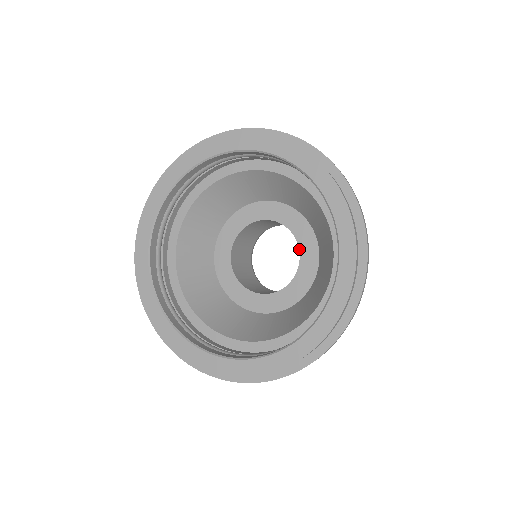
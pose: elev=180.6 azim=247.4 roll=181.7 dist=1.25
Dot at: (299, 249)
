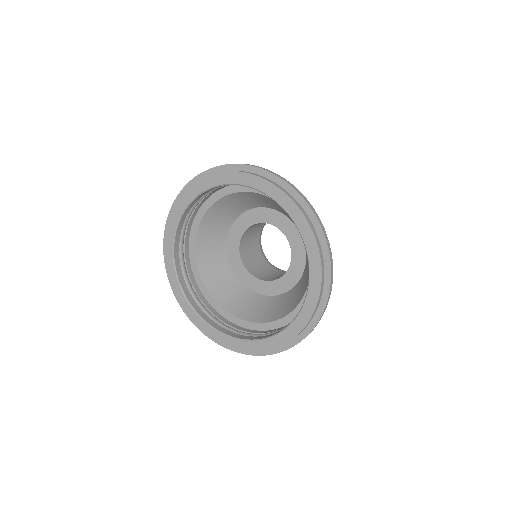
Dot at: (273, 225)
